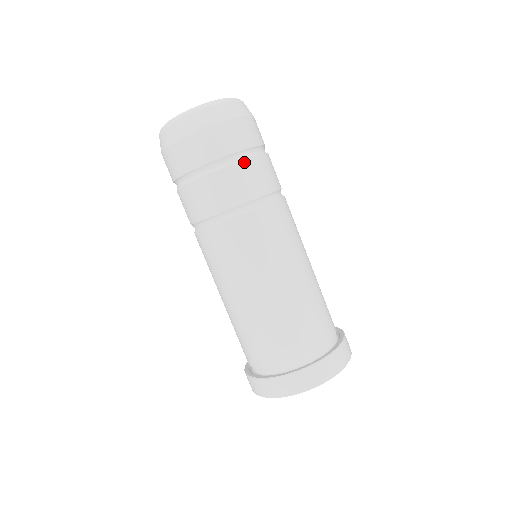
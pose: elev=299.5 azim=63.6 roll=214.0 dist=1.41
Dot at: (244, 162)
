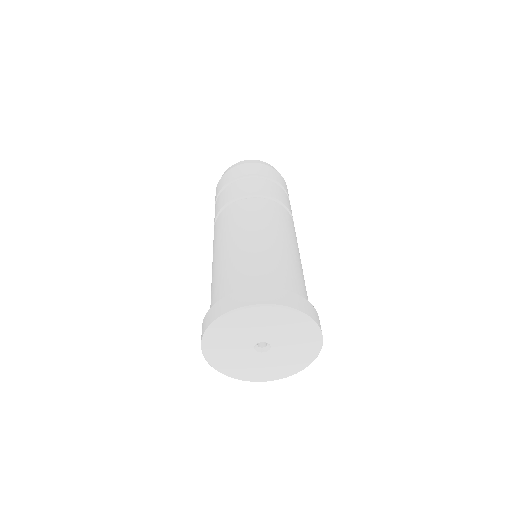
Dot at: (263, 180)
